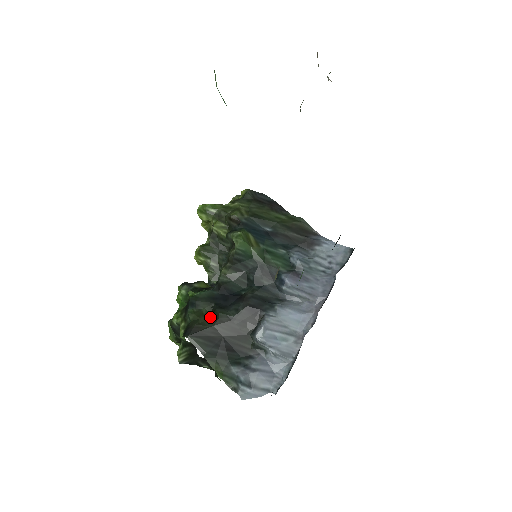
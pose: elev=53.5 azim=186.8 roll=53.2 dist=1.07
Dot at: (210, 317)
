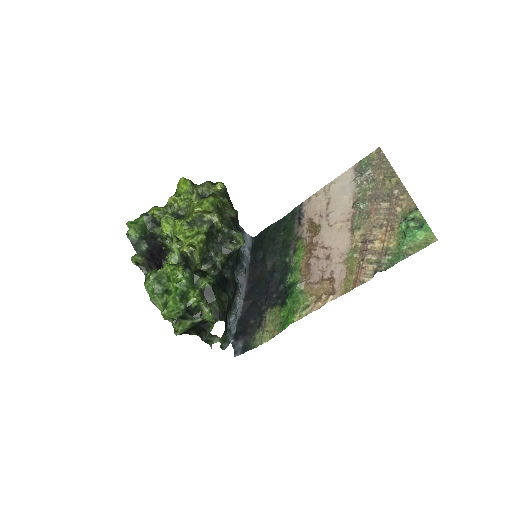
Dot at: (221, 300)
